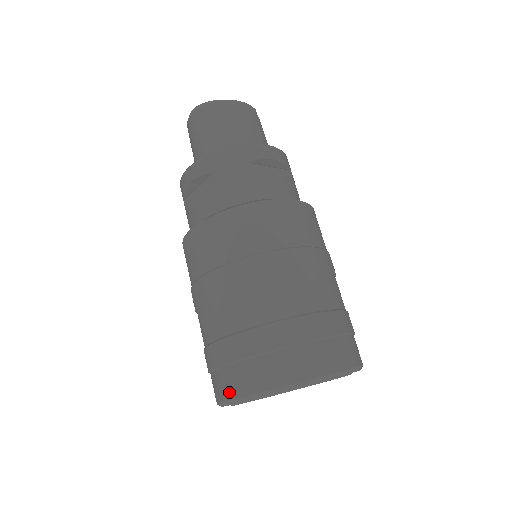
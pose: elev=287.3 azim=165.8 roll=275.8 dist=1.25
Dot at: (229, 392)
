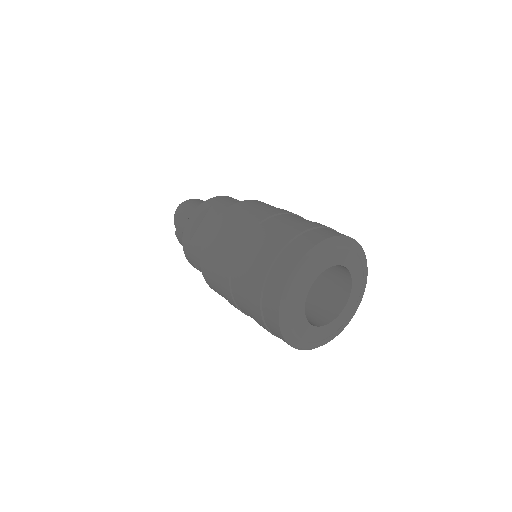
Dot at: (287, 270)
